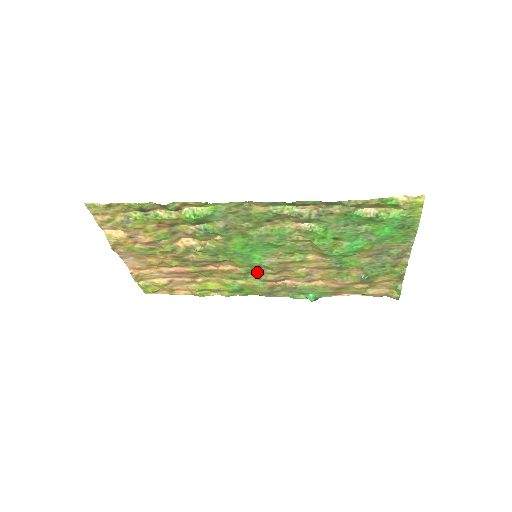
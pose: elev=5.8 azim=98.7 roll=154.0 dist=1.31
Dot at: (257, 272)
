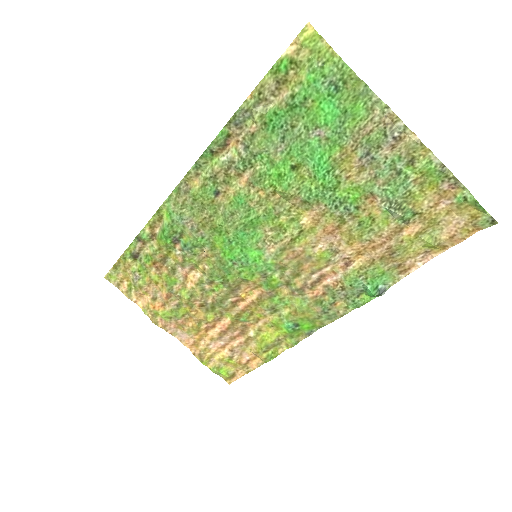
Dot at: (281, 283)
